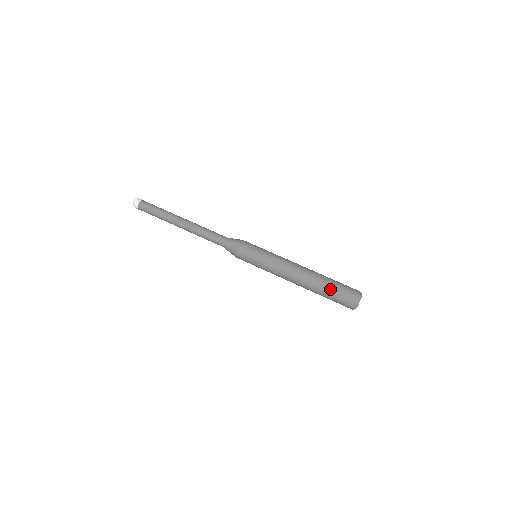
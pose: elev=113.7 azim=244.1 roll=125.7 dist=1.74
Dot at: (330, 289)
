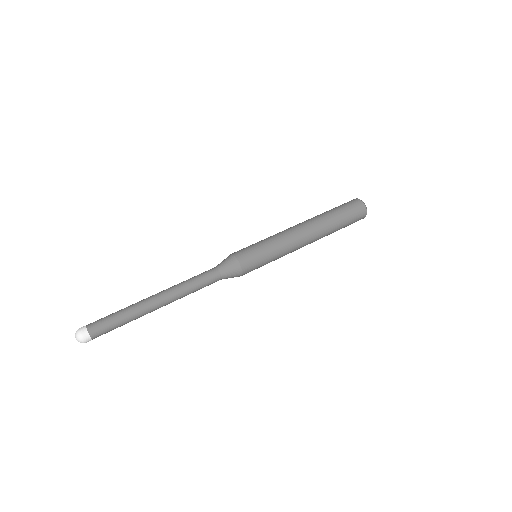
Dot at: (332, 209)
